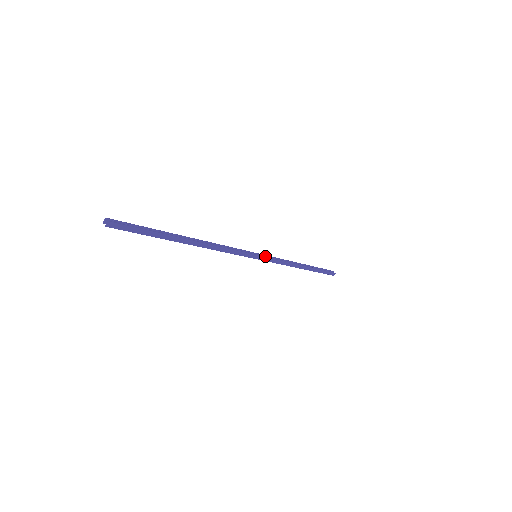
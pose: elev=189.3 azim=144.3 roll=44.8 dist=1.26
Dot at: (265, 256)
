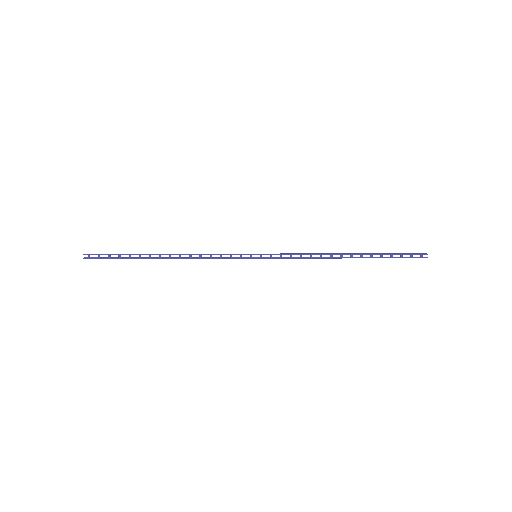
Dot at: (270, 256)
